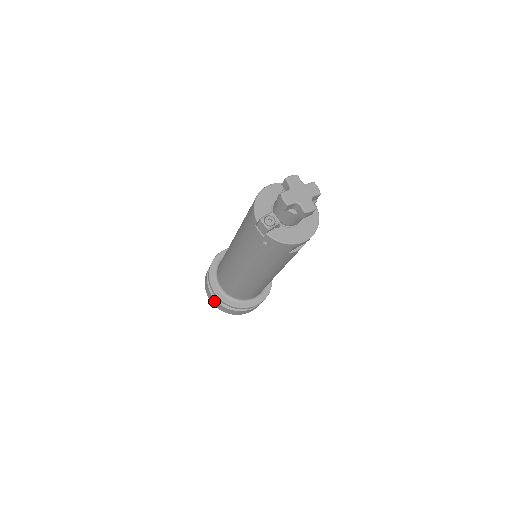
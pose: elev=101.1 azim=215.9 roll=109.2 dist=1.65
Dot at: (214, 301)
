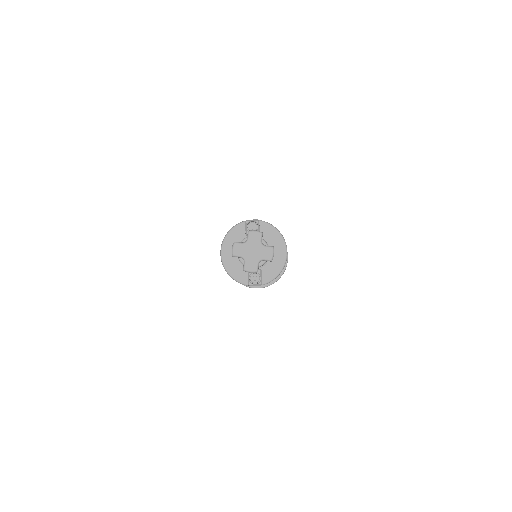
Dot at: occluded
